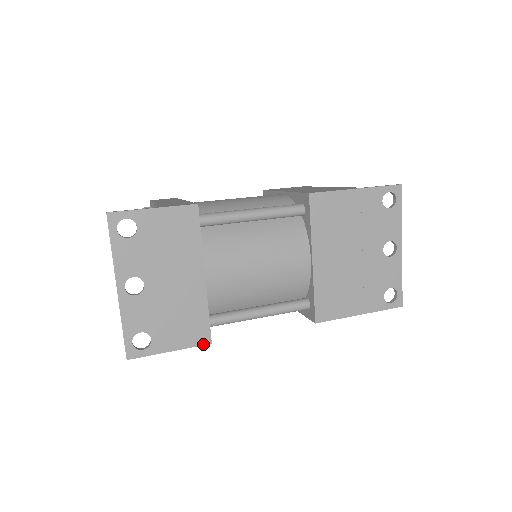
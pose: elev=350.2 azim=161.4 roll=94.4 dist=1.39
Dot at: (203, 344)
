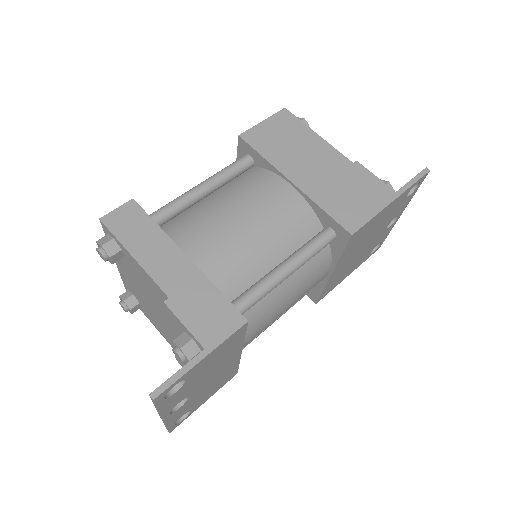
Dot at: occluded
